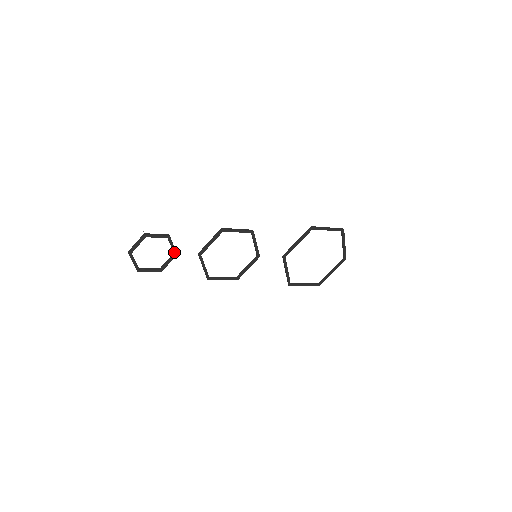
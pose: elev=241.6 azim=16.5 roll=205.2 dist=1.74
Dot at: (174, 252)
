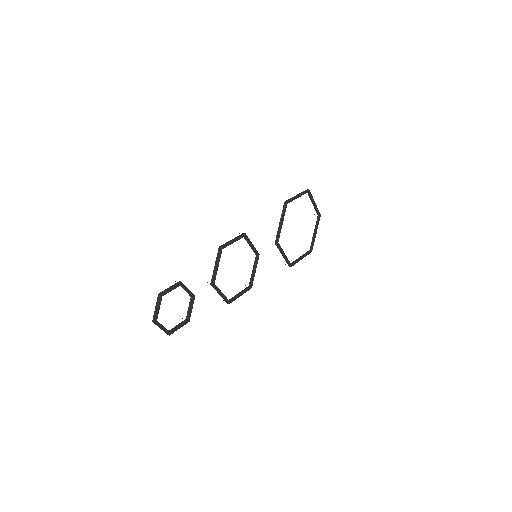
Dot at: (191, 295)
